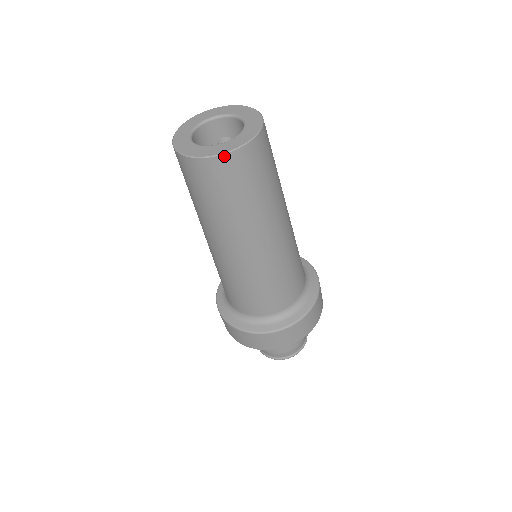
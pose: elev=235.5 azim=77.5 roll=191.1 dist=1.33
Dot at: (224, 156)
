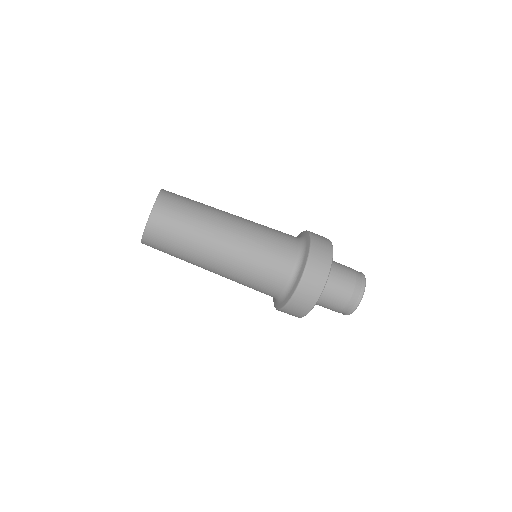
Dot at: (143, 239)
